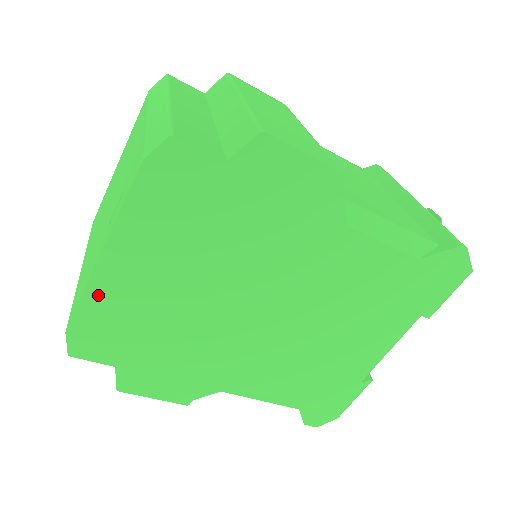
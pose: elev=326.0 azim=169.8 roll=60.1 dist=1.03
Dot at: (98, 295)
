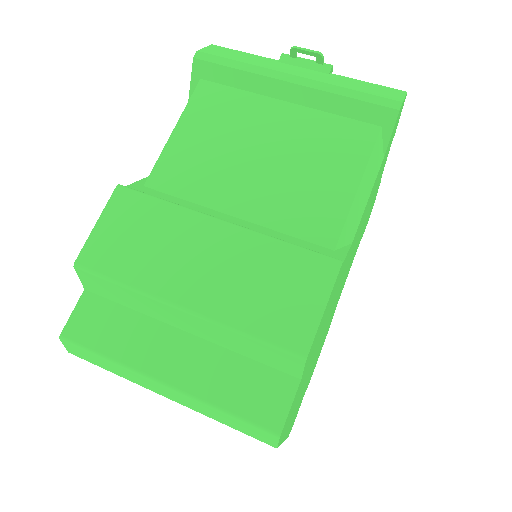
Dot at: occluded
